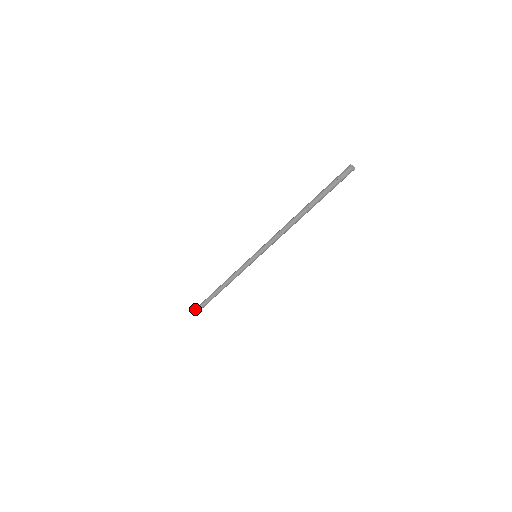
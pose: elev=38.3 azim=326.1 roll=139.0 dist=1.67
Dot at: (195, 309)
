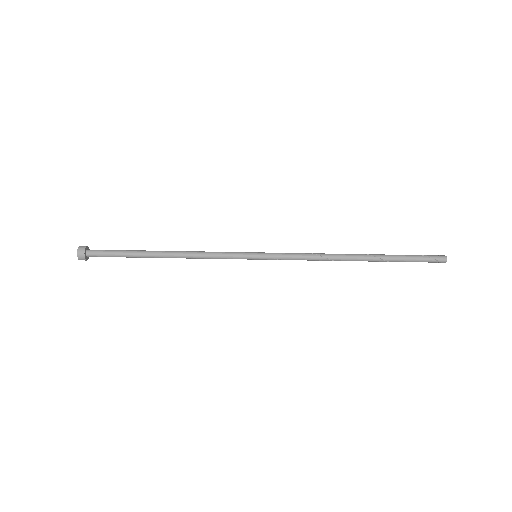
Dot at: (87, 247)
